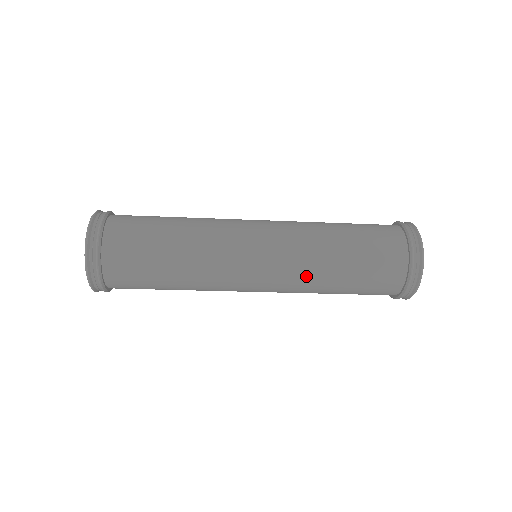
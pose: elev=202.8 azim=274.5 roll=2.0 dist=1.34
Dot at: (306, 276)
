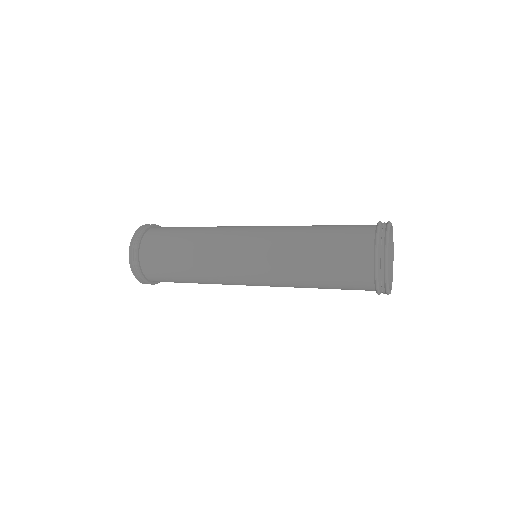
Dot at: (283, 261)
